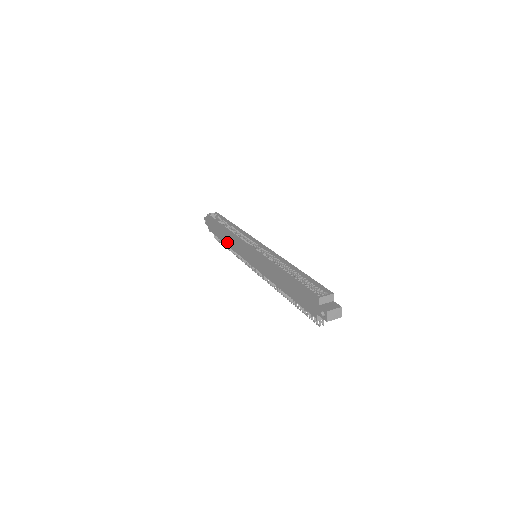
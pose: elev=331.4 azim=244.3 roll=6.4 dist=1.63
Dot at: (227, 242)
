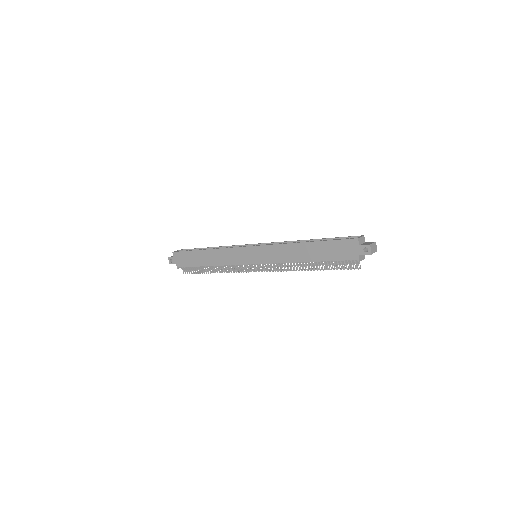
Dot at: (212, 262)
